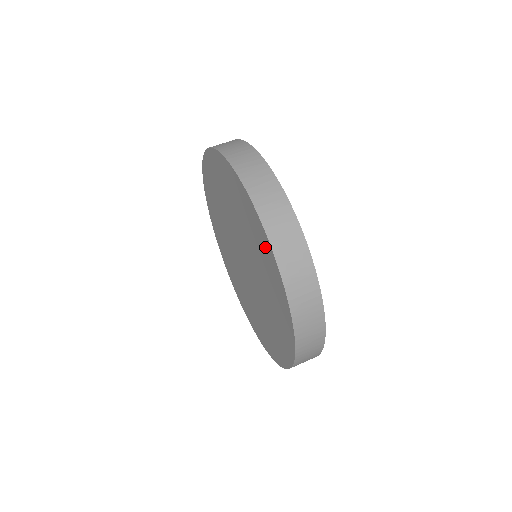
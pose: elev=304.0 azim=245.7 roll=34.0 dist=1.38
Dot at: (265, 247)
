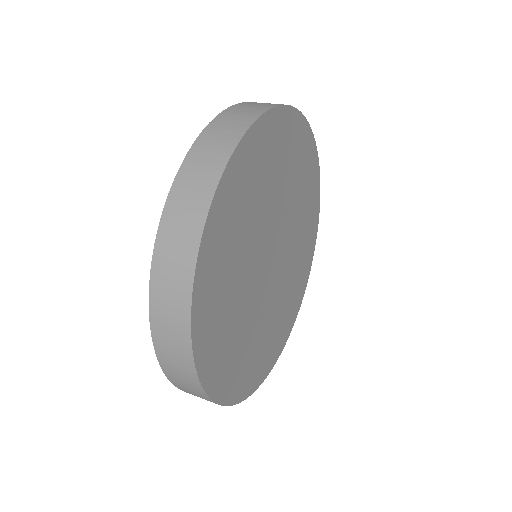
Dot at: occluded
